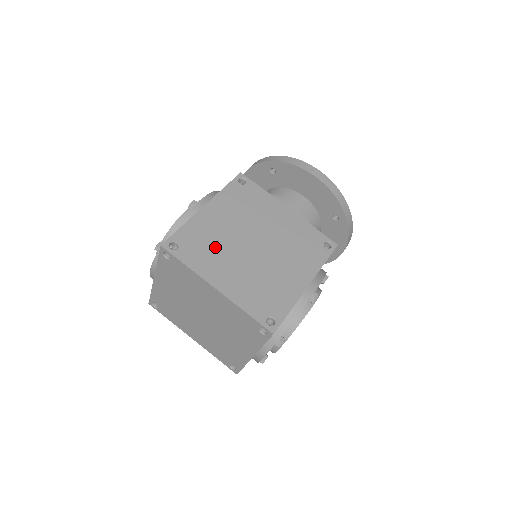
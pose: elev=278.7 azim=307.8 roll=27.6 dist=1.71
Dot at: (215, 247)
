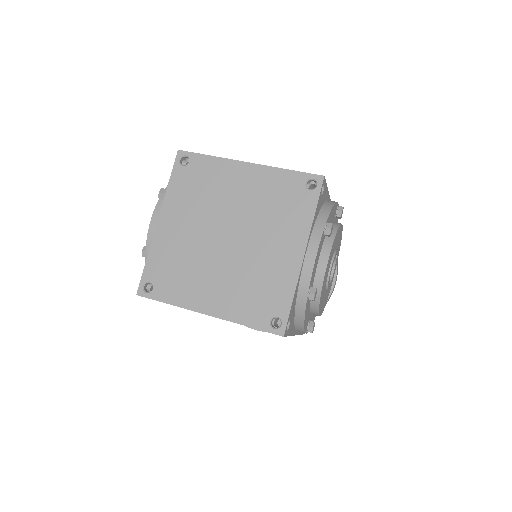
Dot at: occluded
